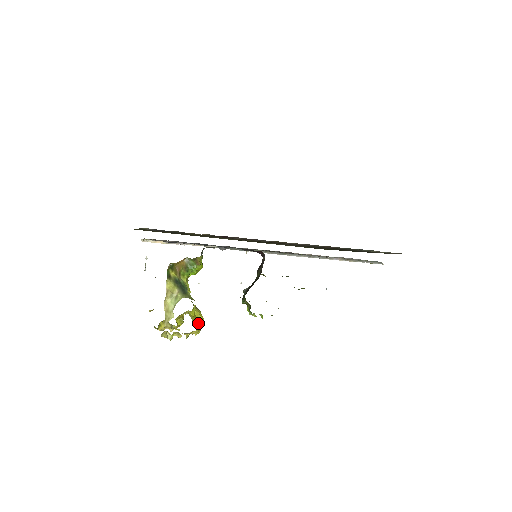
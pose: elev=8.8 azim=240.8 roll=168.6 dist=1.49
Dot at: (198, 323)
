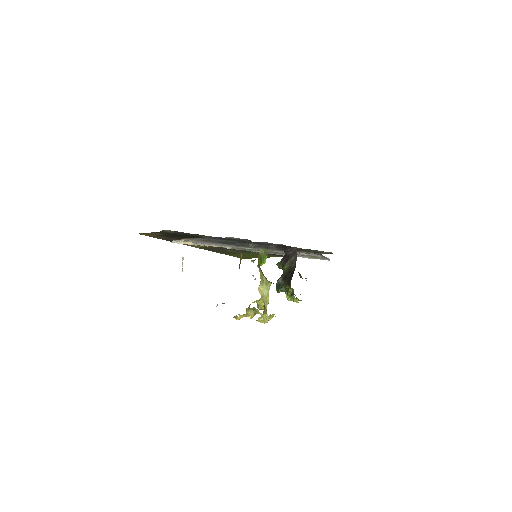
Dot at: occluded
